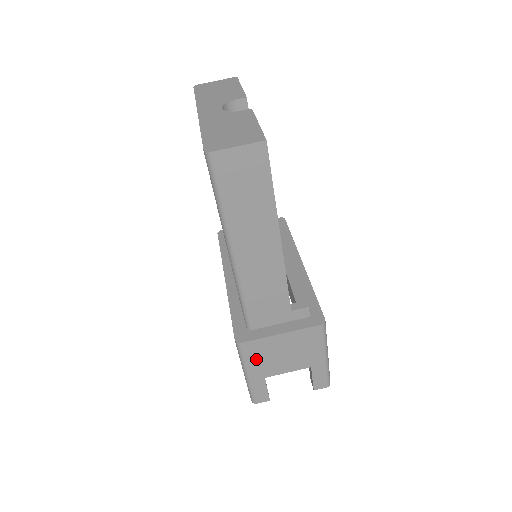
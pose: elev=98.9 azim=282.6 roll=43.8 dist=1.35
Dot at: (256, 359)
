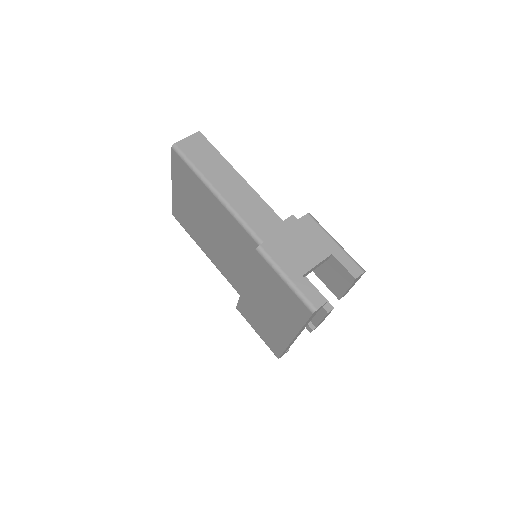
Dot at: (282, 258)
